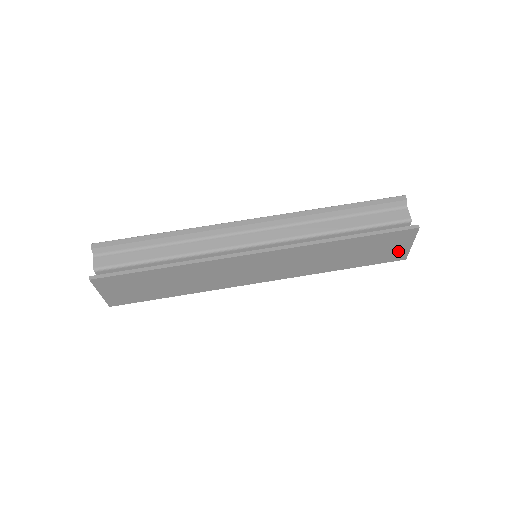
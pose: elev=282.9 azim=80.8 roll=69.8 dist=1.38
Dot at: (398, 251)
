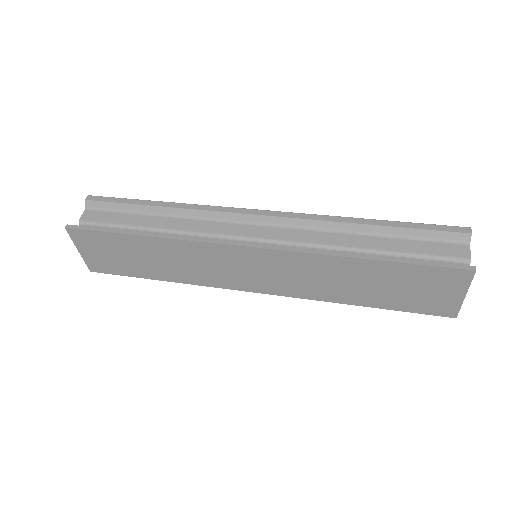
Dot at: (444, 301)
